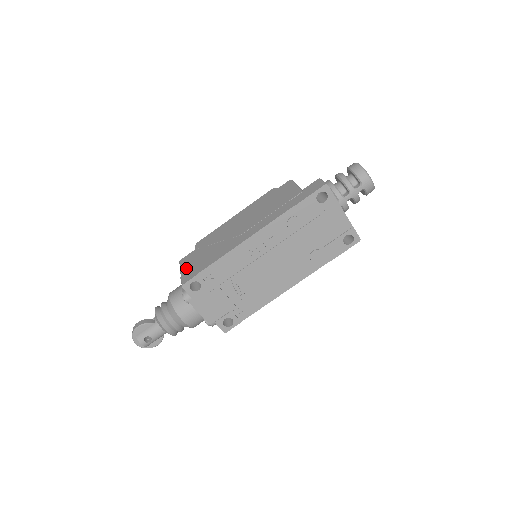
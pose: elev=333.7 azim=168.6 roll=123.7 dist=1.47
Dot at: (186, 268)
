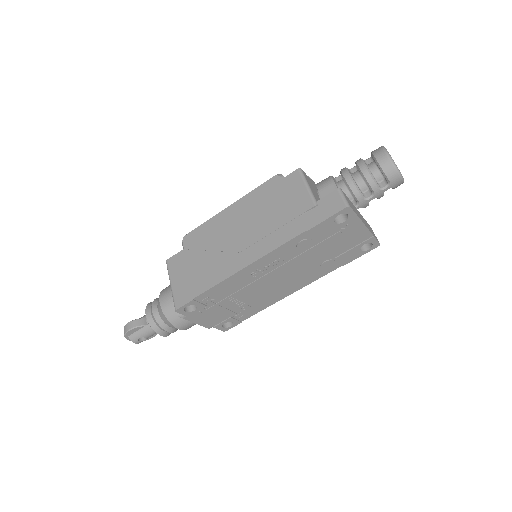
Dot at: (176, 281)
